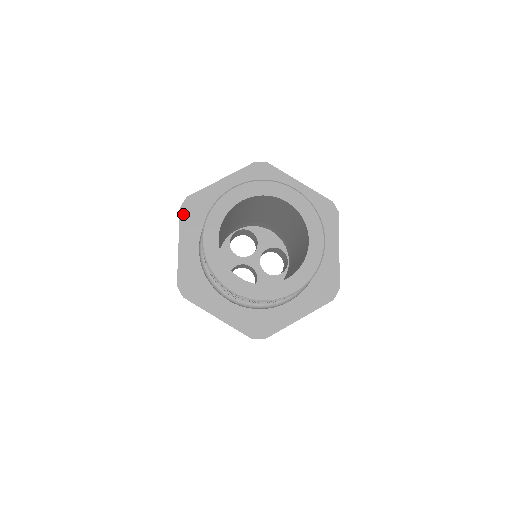
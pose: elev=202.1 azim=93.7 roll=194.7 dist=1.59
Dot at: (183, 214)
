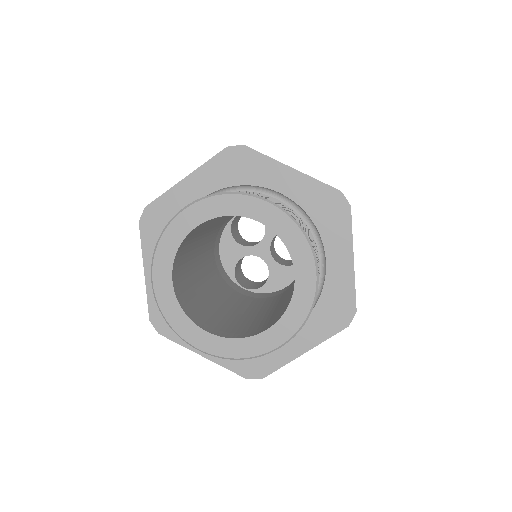
Dot at: (144, 230)
